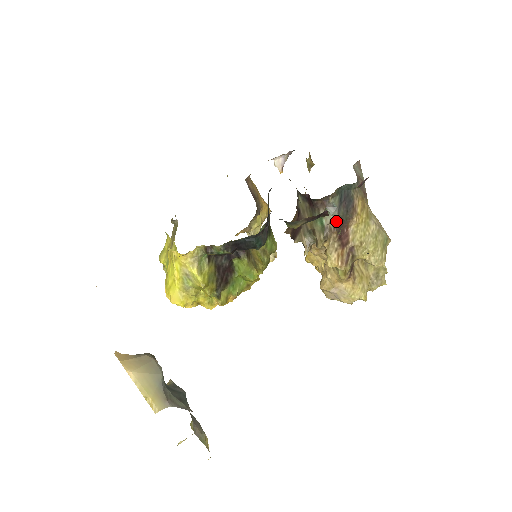
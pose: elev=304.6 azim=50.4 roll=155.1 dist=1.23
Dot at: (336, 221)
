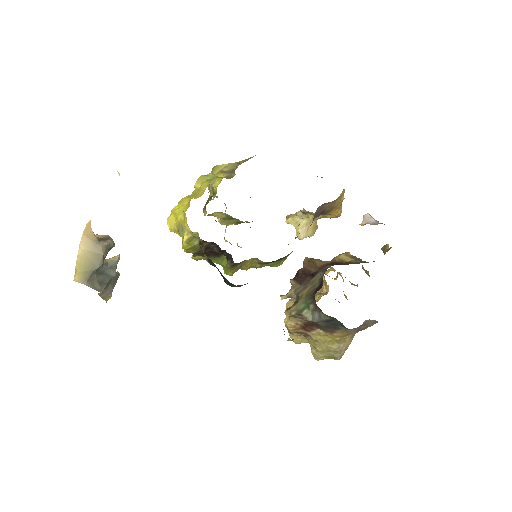
Dot at: (313, 320)
